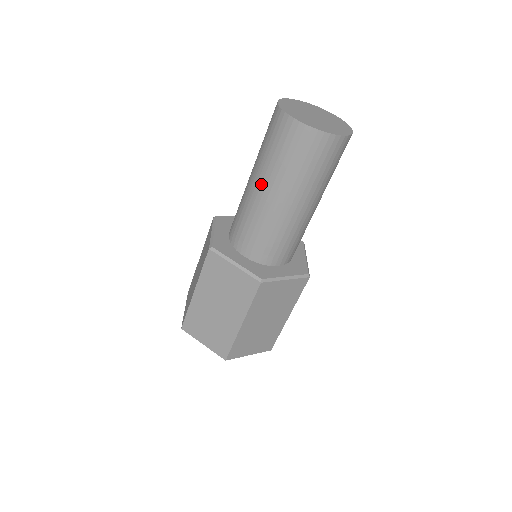
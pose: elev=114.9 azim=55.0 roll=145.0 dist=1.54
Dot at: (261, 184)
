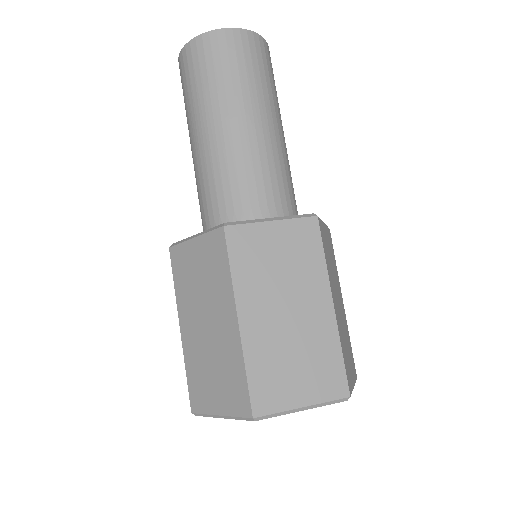
Dot at: (229, 118)
